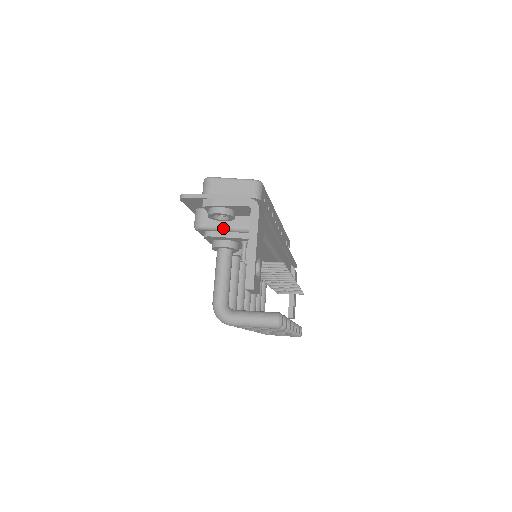
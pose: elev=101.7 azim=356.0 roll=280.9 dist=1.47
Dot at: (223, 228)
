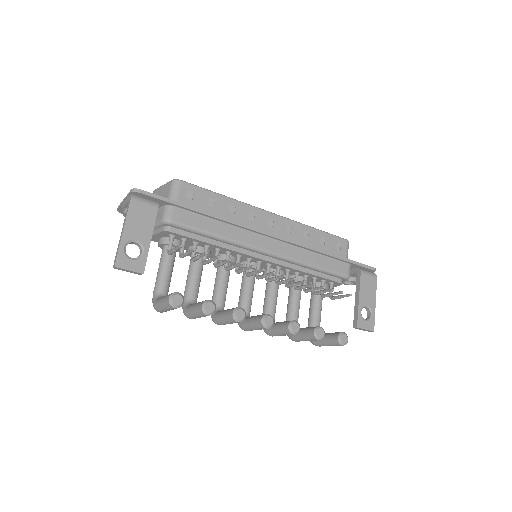
Dot at: occluded
